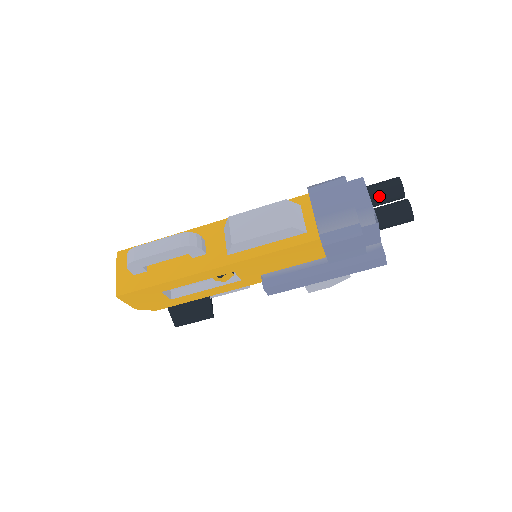
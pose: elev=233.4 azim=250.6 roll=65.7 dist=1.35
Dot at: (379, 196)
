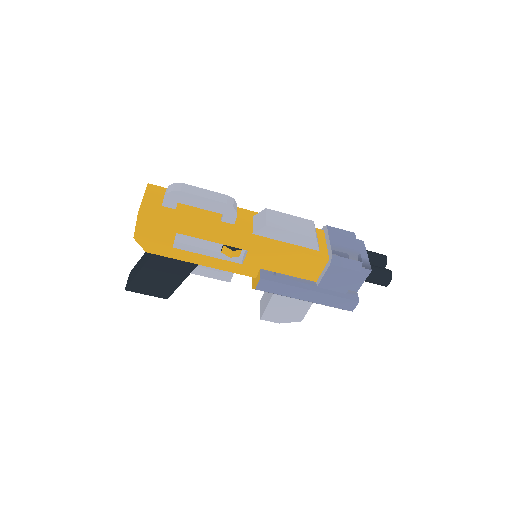
Dot at: (370, 258)
